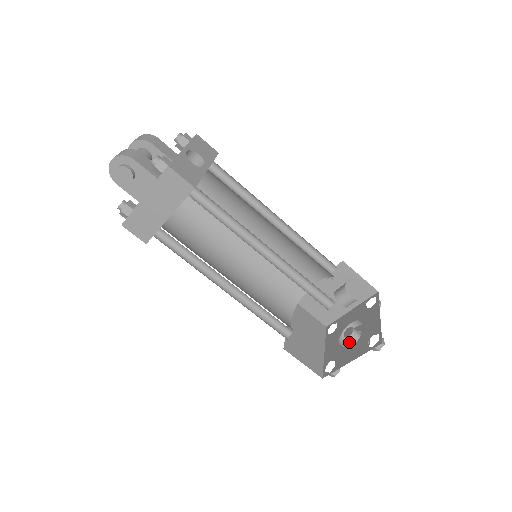
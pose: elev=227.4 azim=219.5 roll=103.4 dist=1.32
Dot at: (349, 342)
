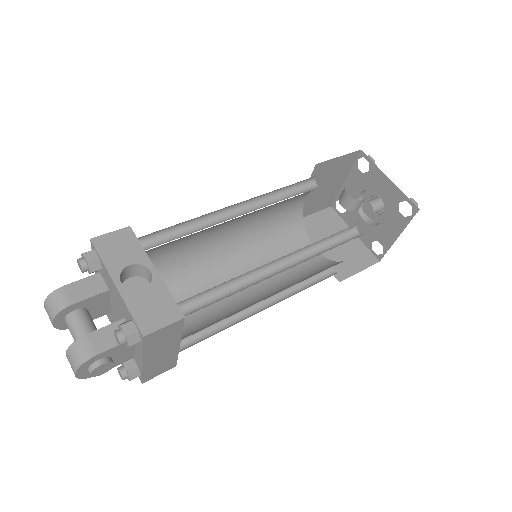
Dot at: occluded
